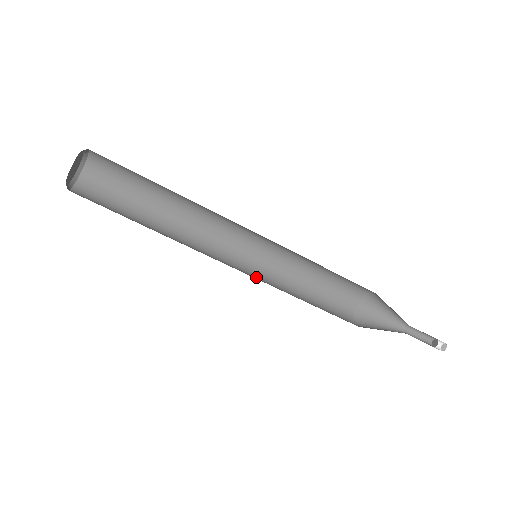
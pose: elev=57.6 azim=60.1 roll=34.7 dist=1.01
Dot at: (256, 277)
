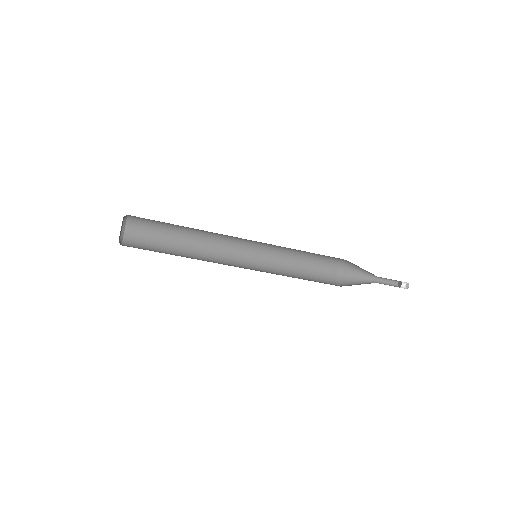
Dot at: (260, 258)
